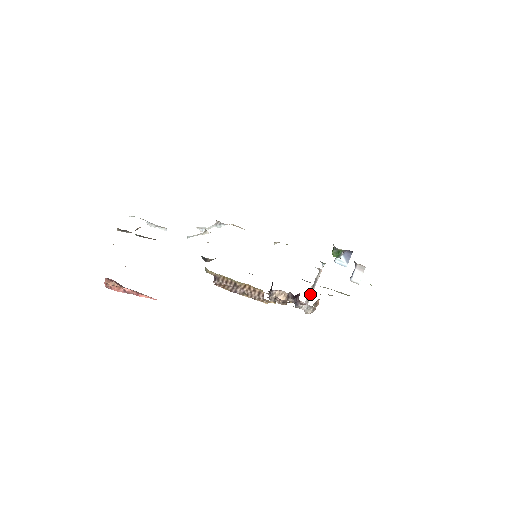
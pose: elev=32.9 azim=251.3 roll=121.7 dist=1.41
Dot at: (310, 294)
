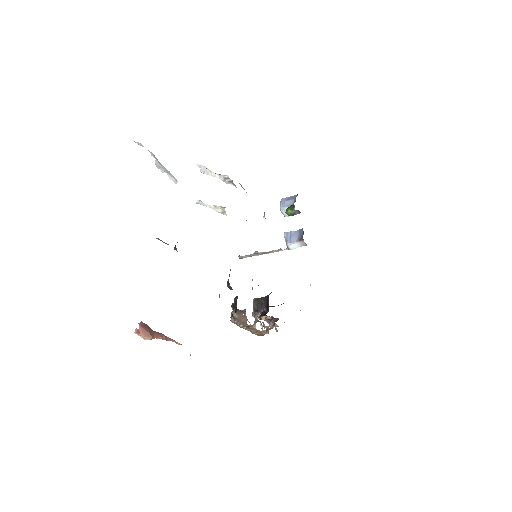
Dot at: (255, 254)
